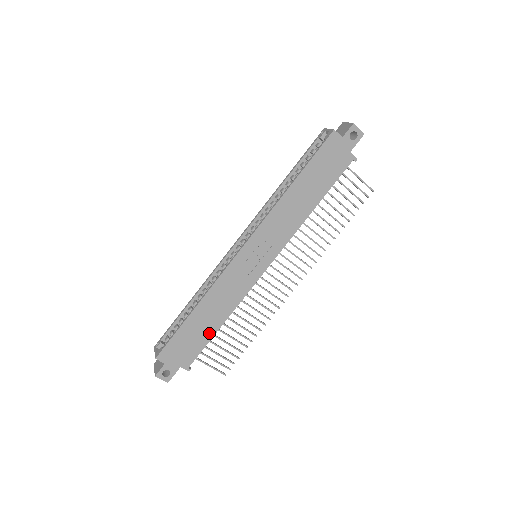
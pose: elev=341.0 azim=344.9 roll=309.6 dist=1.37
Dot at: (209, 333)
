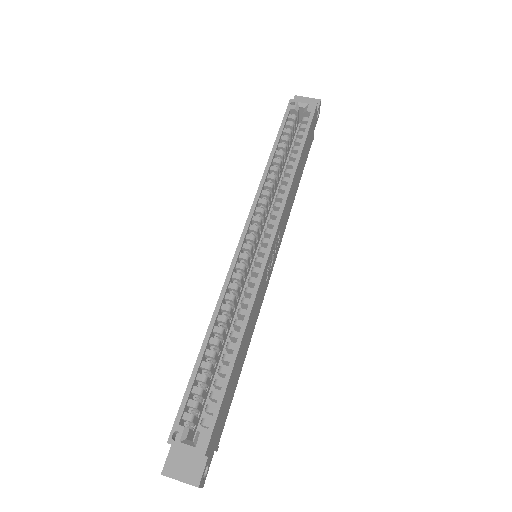
Dot at: (237, 379)
